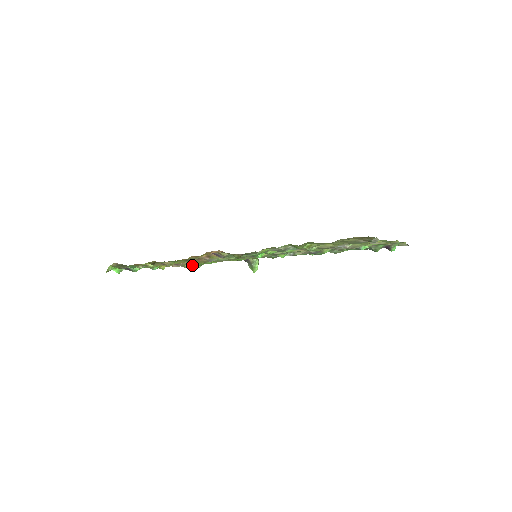
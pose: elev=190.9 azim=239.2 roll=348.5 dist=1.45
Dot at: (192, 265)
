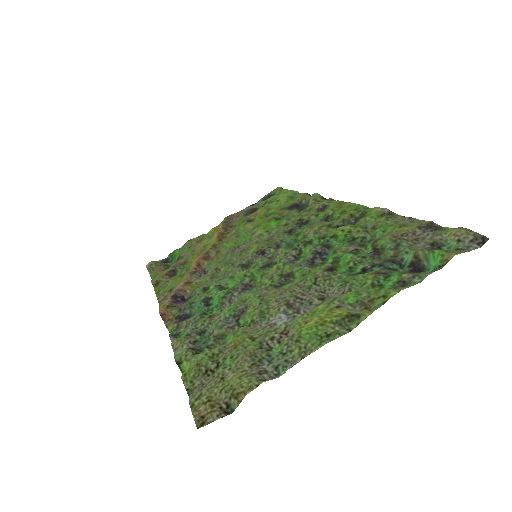
Dot at: (248, 216)
